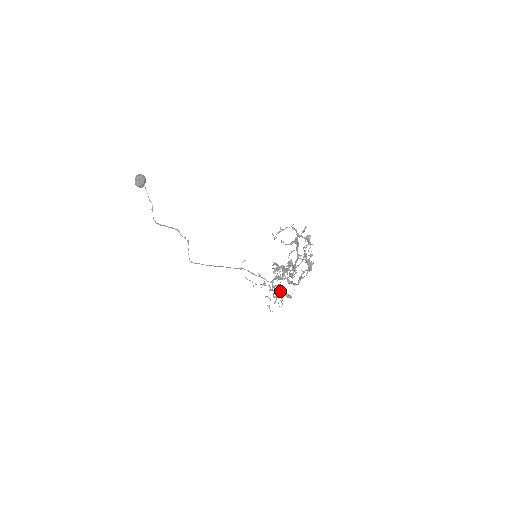
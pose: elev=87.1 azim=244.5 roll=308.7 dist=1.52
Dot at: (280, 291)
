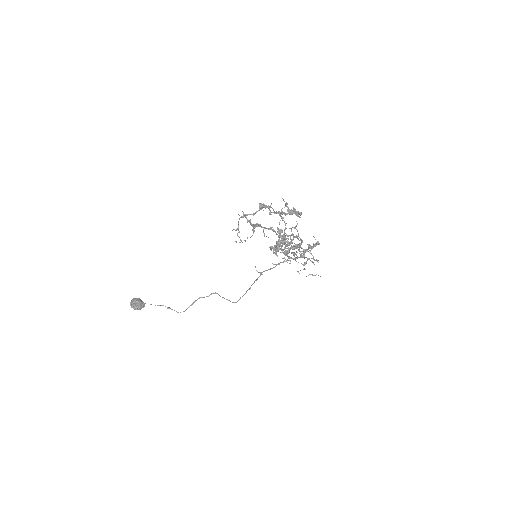
Dot at: (305, 251)
